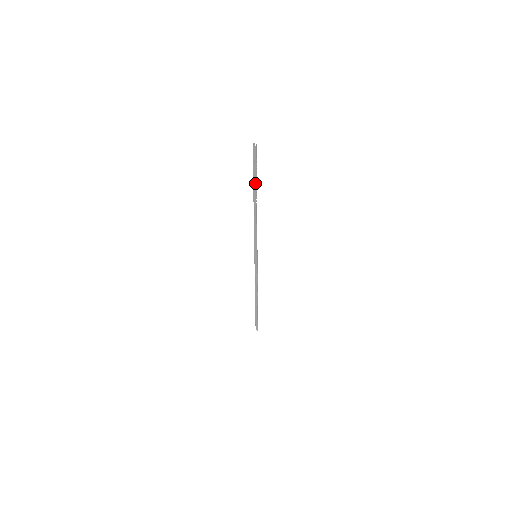
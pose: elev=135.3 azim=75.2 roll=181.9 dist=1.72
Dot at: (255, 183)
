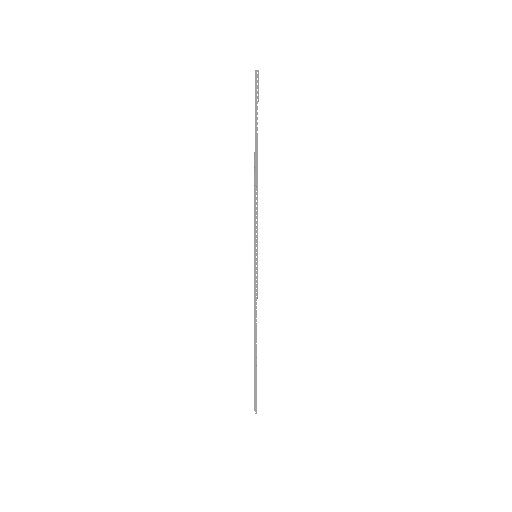
Dot at: (257, 127)
